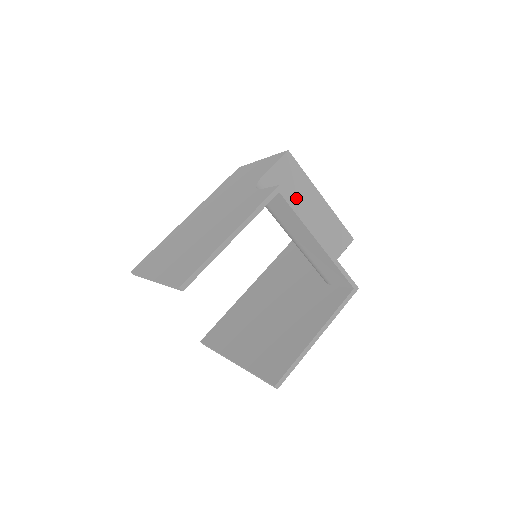
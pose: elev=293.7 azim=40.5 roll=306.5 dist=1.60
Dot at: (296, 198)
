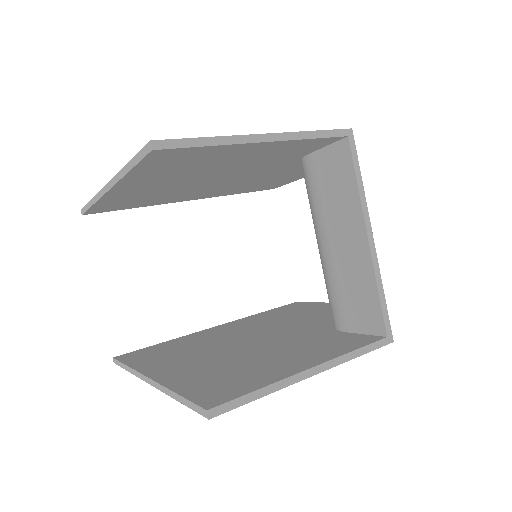
Dot at: occluded
